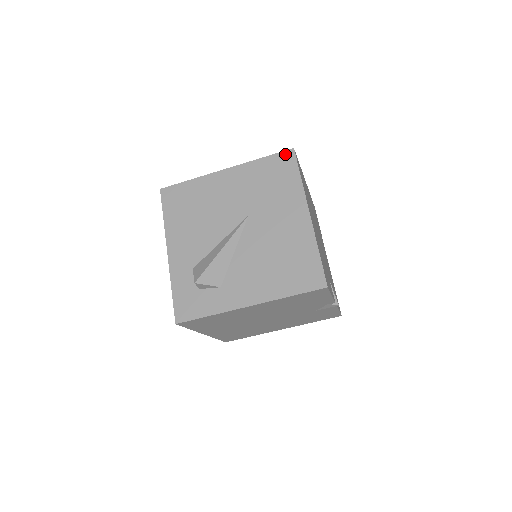
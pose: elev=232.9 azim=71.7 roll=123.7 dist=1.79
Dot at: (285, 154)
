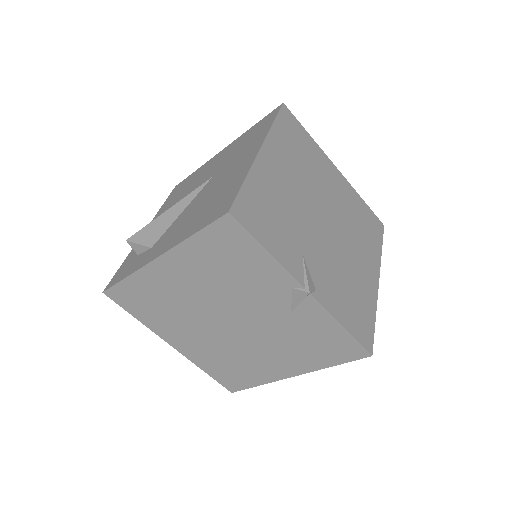
Dot at: (273, 111)
